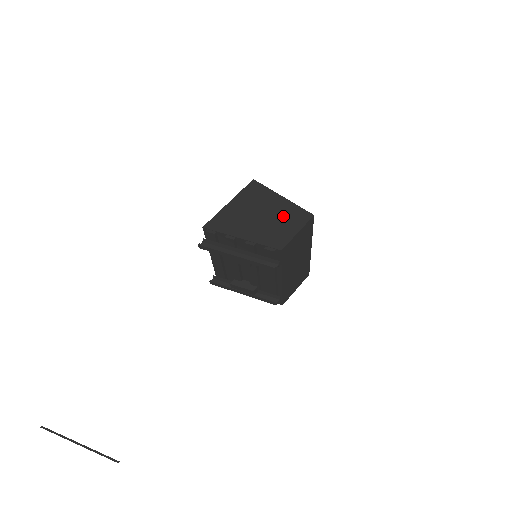
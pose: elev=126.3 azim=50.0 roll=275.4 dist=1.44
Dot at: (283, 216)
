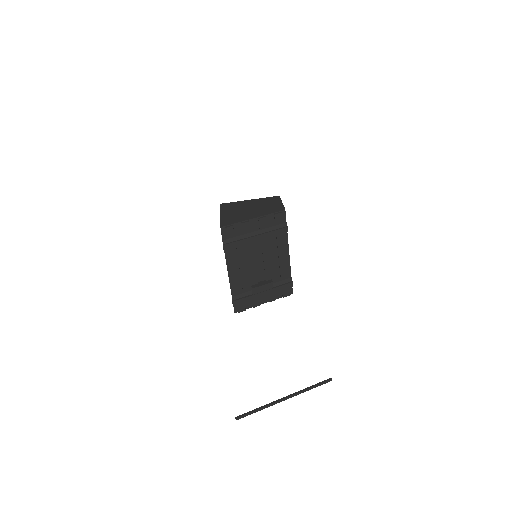
Dot at: (263, 203)
